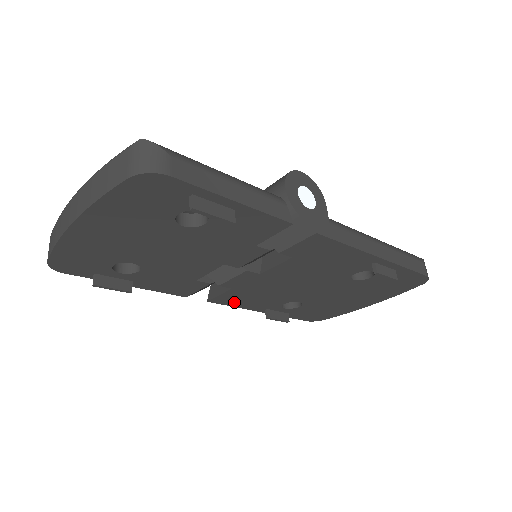
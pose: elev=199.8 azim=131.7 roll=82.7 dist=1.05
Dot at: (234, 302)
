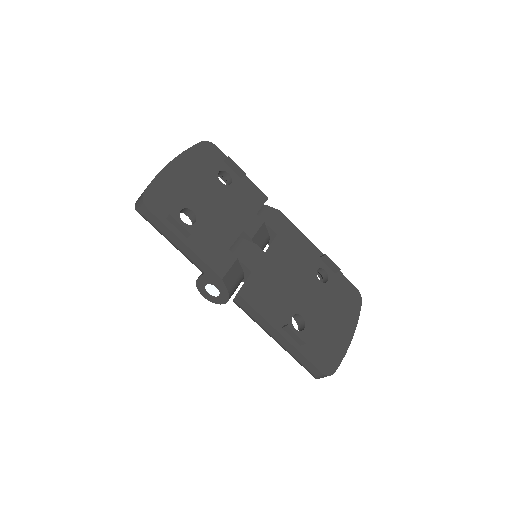
Dot at: (256, 302)
